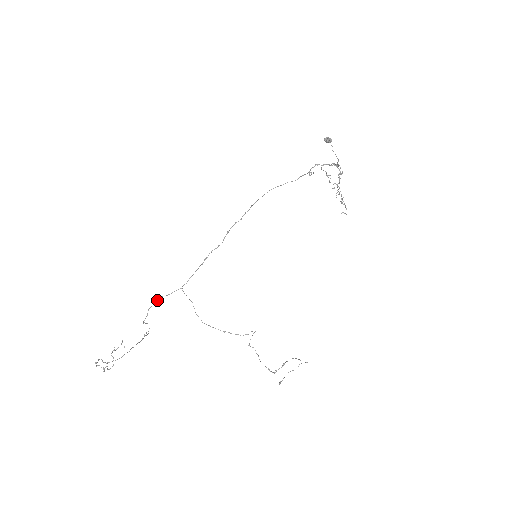
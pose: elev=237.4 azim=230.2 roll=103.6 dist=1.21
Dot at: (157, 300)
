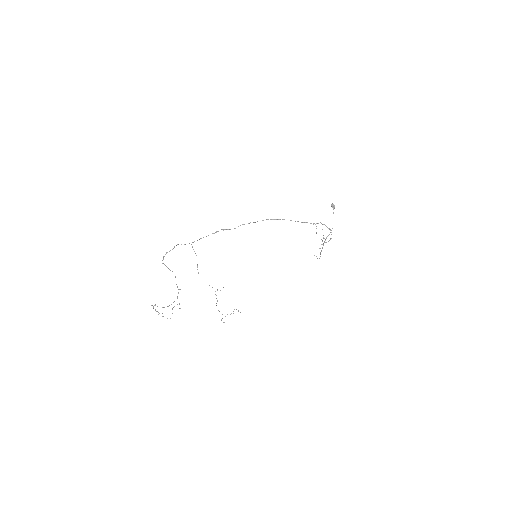
Dot at: (174, 247)
